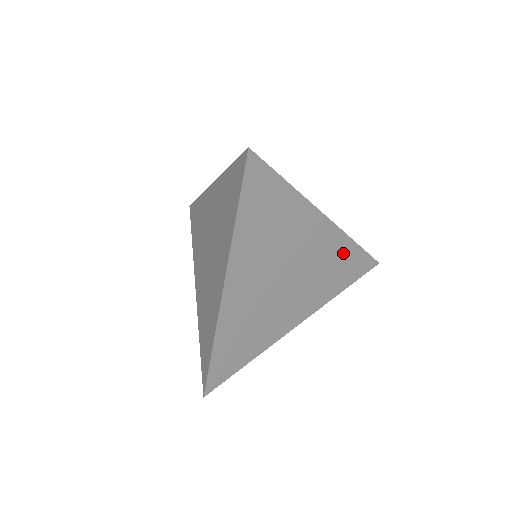
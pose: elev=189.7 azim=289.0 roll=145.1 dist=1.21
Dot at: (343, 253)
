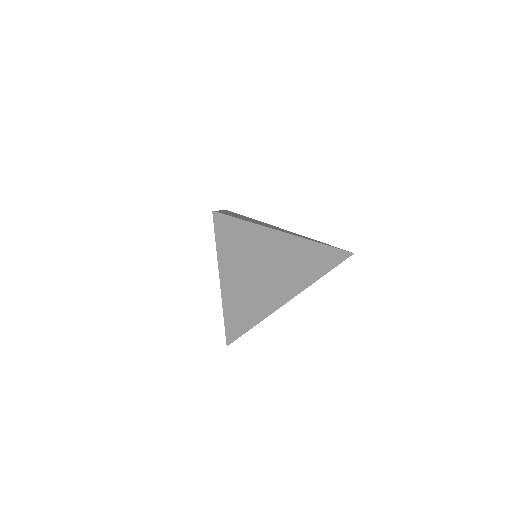
Dot at: (314, 253)
